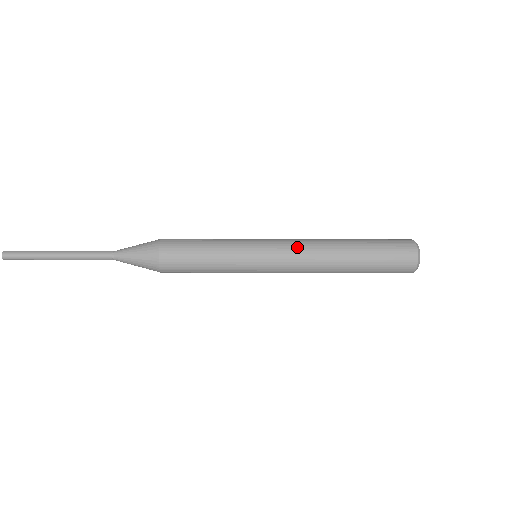
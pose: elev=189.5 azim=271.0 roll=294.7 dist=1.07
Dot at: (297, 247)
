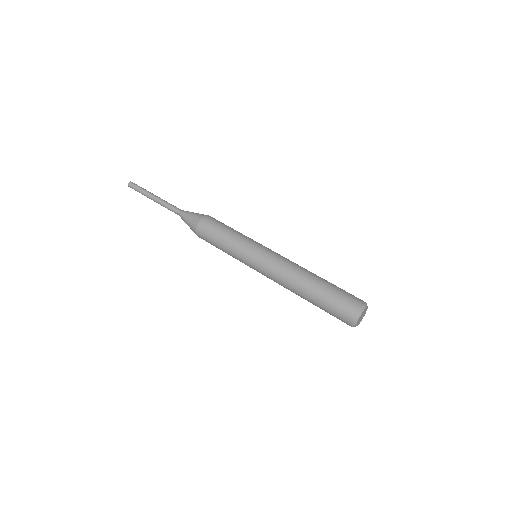
Dot at: (274, 272)
